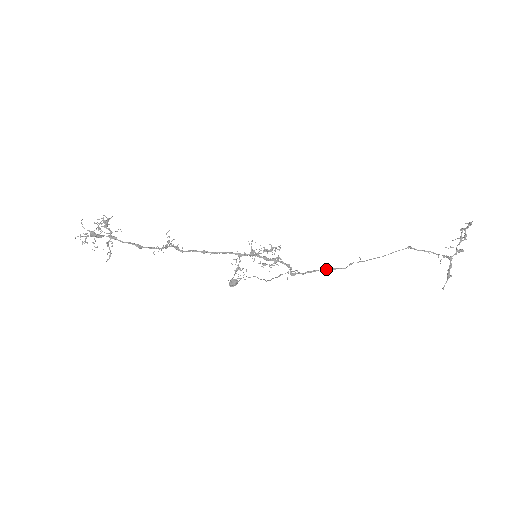
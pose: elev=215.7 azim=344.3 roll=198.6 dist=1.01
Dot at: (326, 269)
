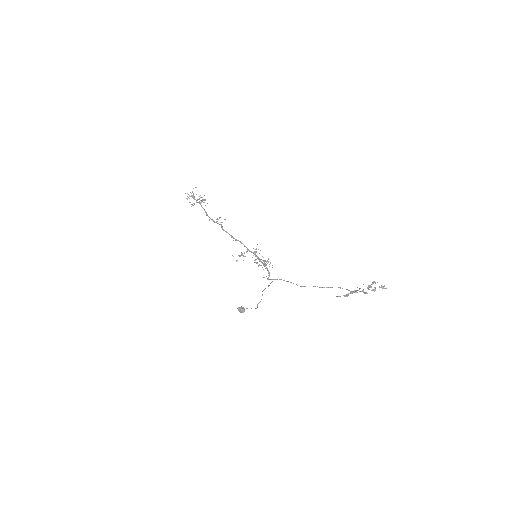
Dot at: (287, 281)
